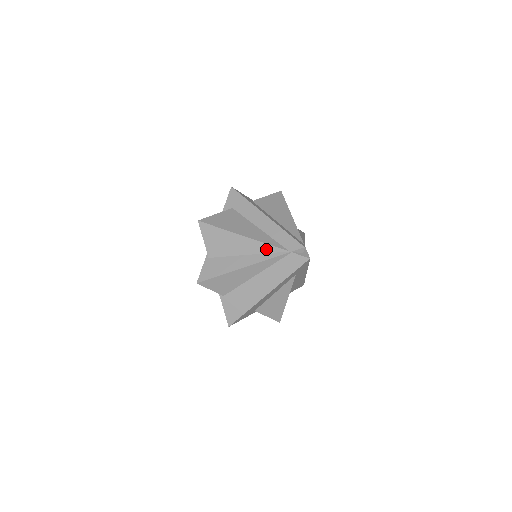
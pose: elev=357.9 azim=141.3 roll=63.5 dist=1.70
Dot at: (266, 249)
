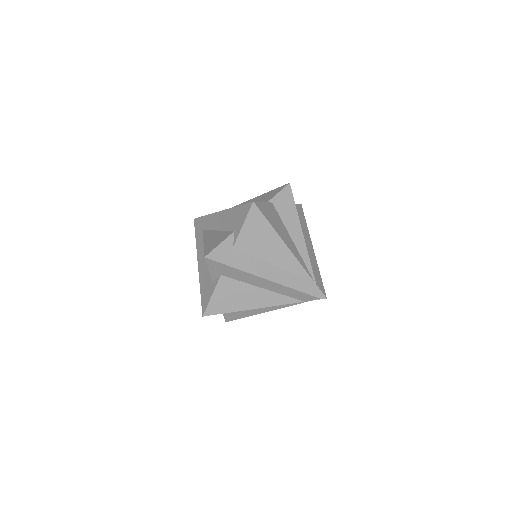
Dot at: (281, 304)
